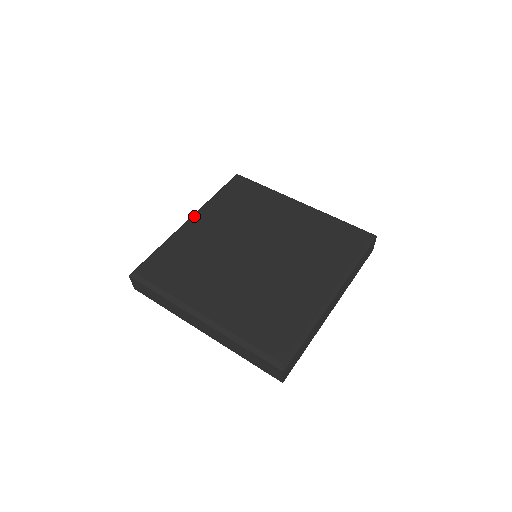
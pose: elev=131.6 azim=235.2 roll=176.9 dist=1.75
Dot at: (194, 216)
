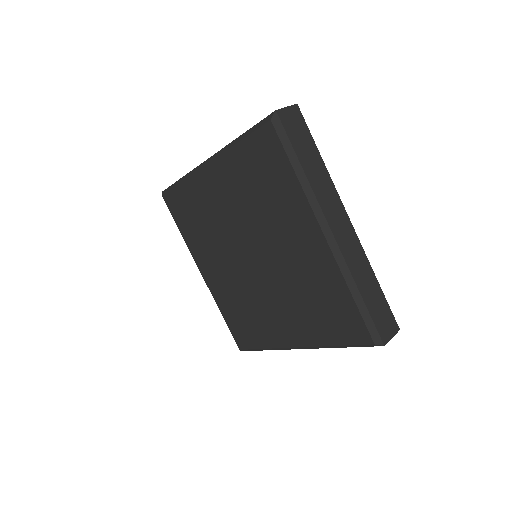
Dot at: (210, 164)
